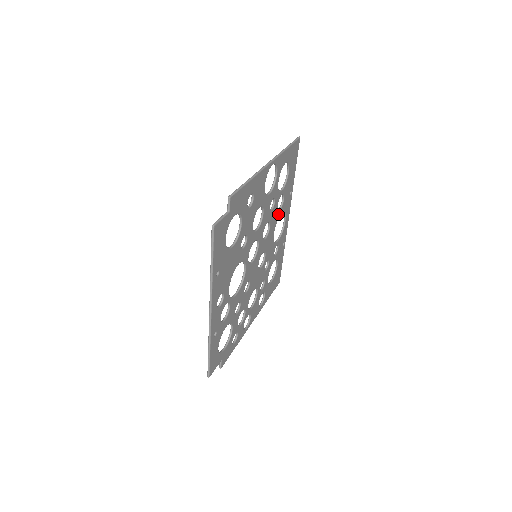
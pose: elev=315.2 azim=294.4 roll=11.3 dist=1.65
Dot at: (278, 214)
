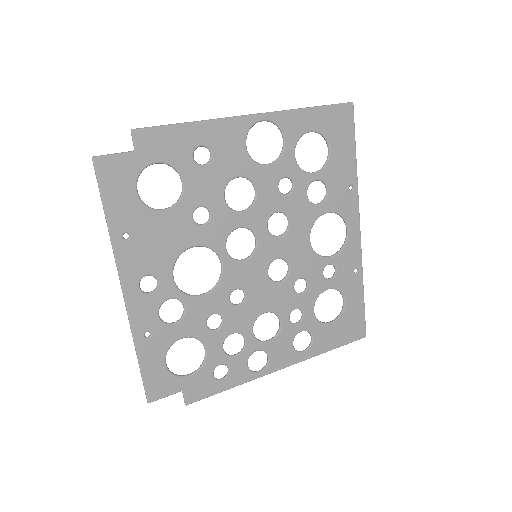
Dot at: (315, 210)
